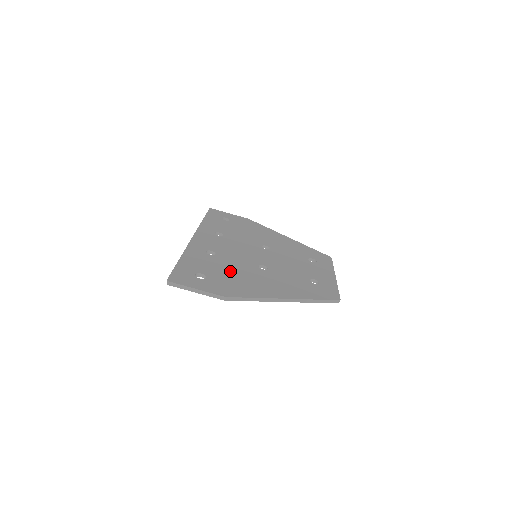
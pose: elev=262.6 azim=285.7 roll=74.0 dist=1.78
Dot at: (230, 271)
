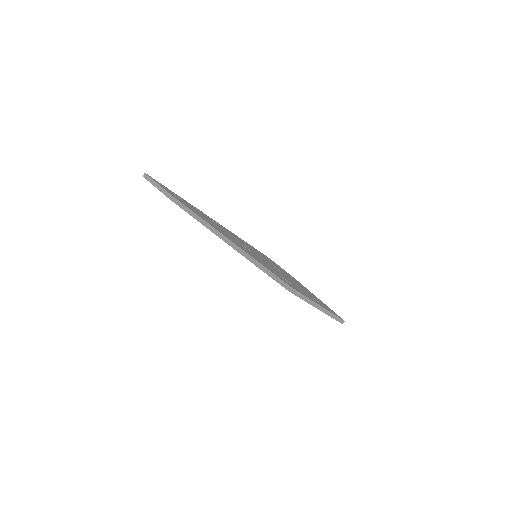
Dot at: (209, 220)
